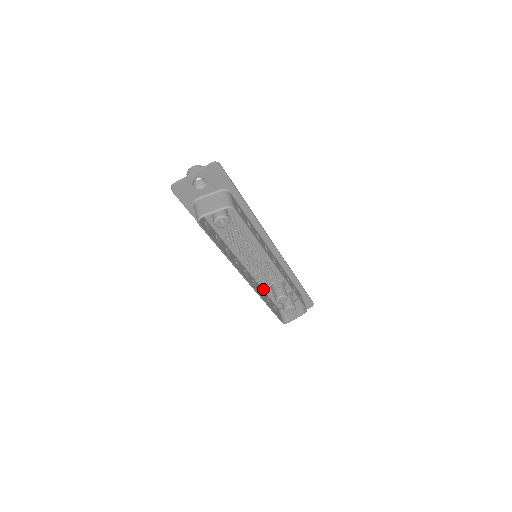
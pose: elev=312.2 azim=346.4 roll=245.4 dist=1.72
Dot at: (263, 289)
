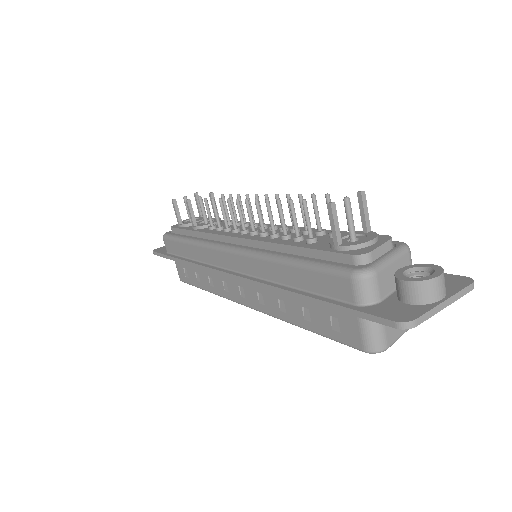
Dot at: occluded
